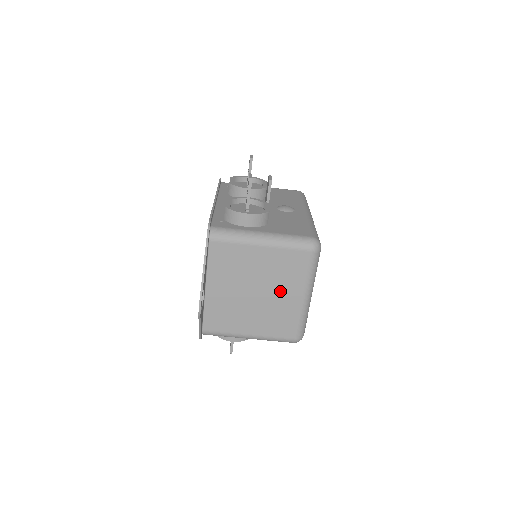
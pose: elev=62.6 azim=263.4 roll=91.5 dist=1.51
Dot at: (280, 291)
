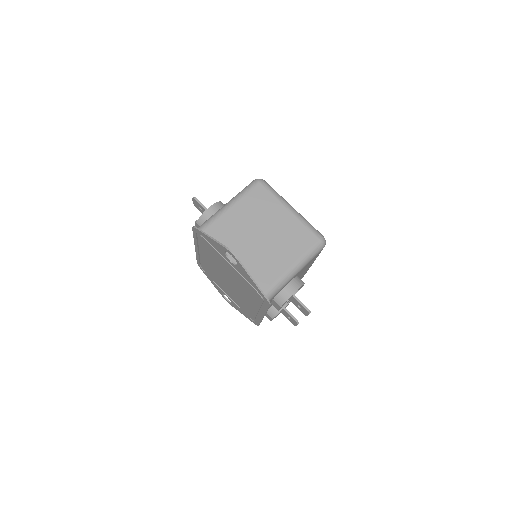
Dot at: (273, 220)
